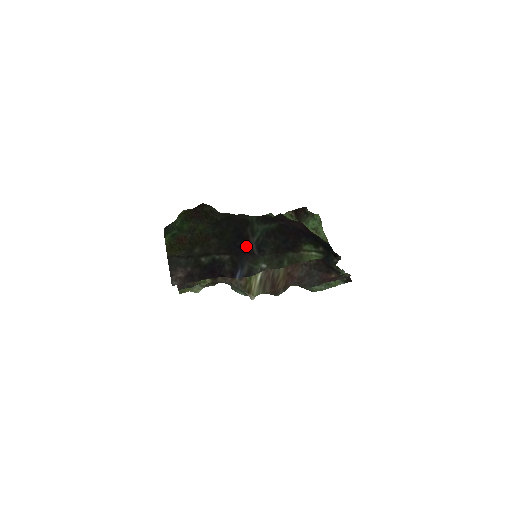
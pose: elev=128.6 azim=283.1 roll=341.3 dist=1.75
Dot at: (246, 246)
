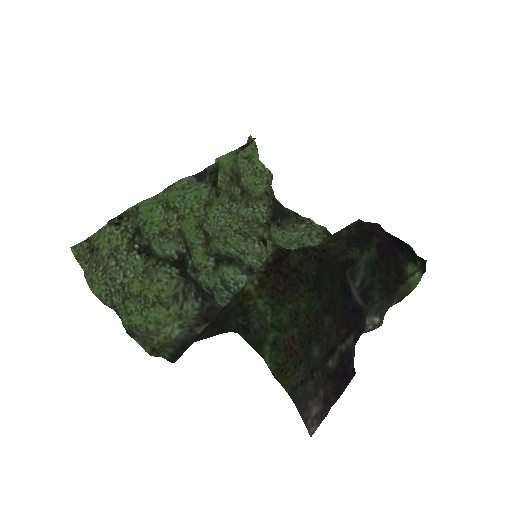
Dot at: (353, 301)
